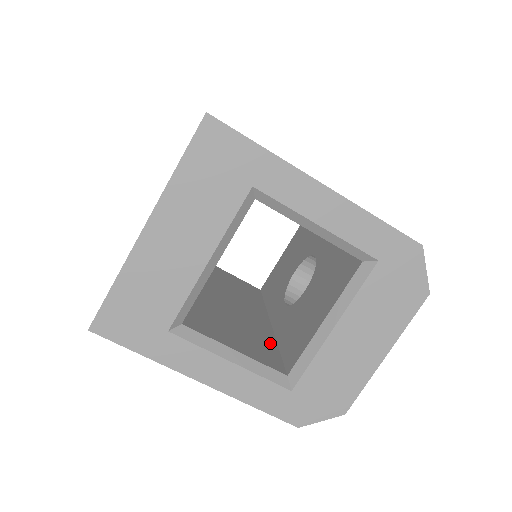
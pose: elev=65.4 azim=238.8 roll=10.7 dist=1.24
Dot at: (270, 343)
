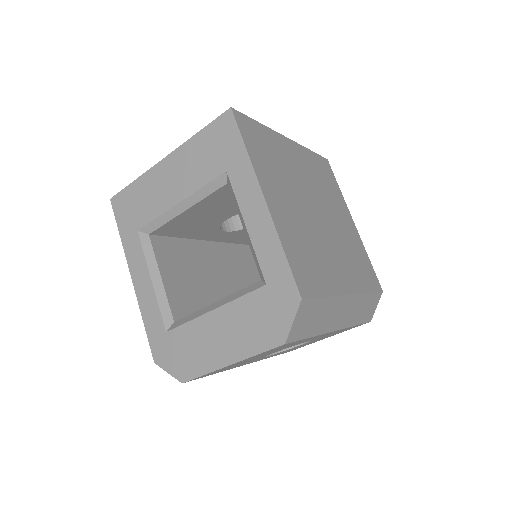
Dot at: occluded
